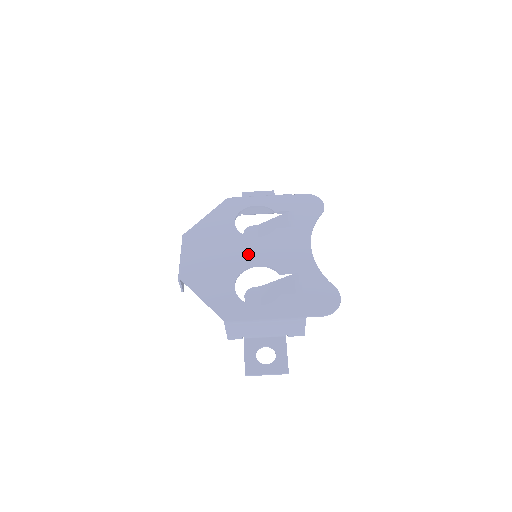
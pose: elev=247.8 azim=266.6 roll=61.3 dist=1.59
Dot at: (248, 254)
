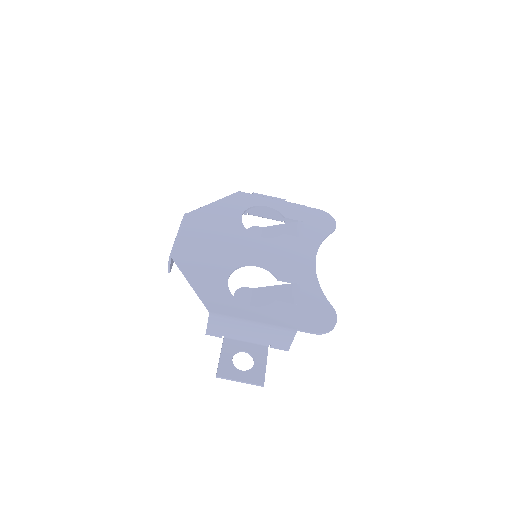
Dot at: (249, 251)
